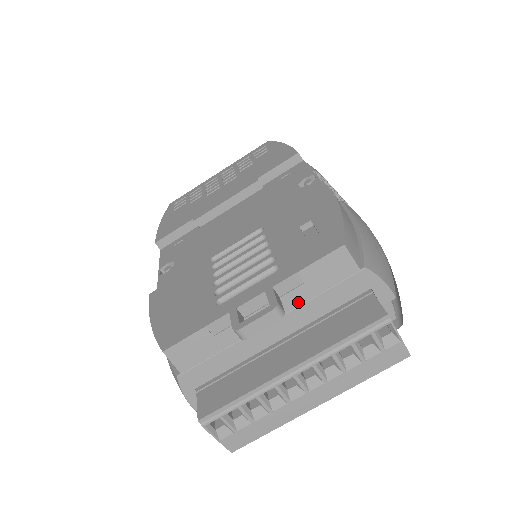
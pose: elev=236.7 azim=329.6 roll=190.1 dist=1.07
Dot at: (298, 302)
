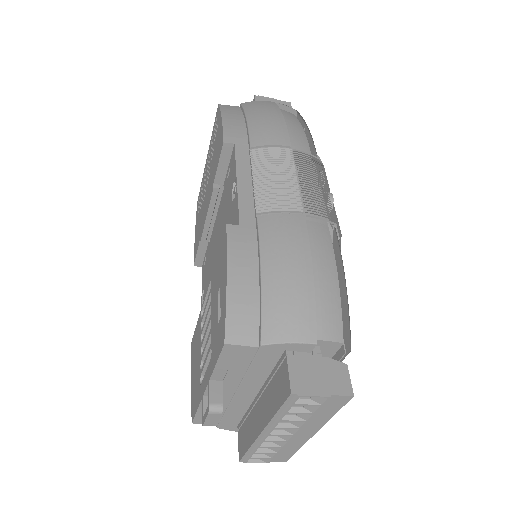
Dot at: (239, 378)
